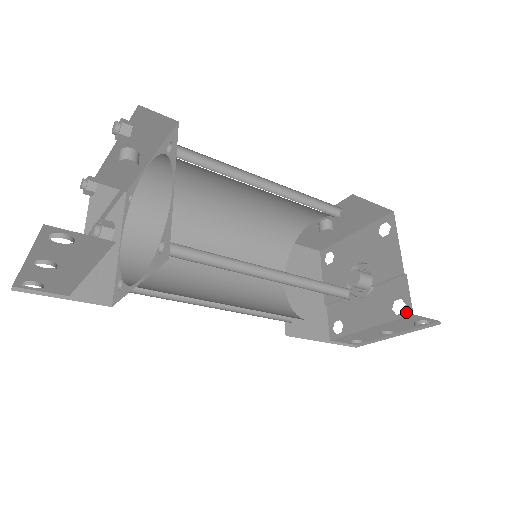
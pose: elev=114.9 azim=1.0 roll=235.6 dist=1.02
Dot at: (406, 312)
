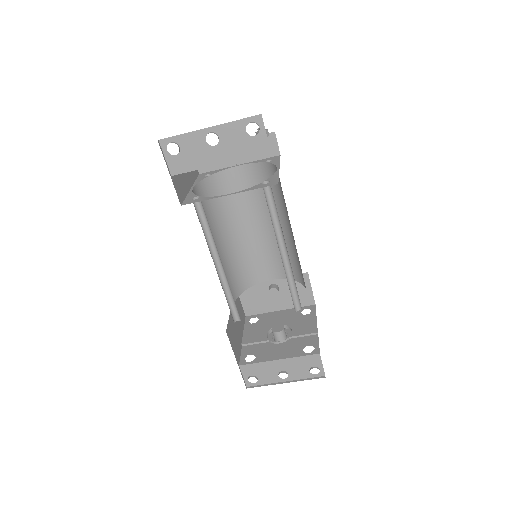
Dot at: (314, 352)
